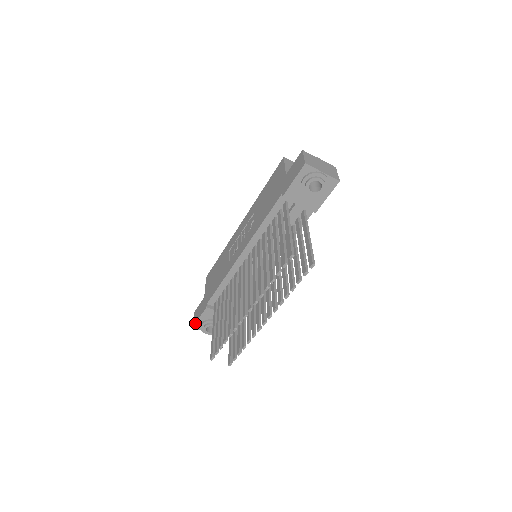
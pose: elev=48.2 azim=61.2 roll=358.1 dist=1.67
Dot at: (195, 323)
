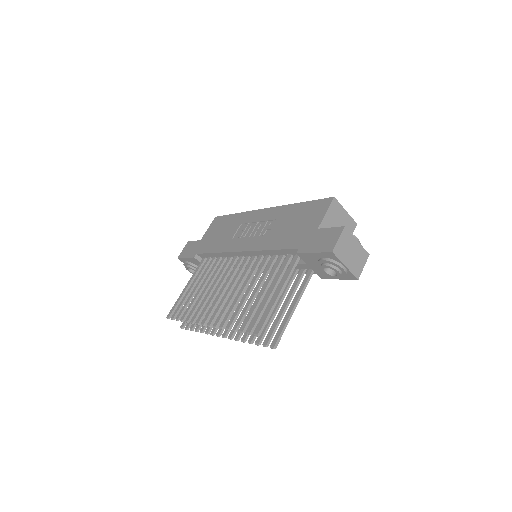
Dot at: (181, 257)
